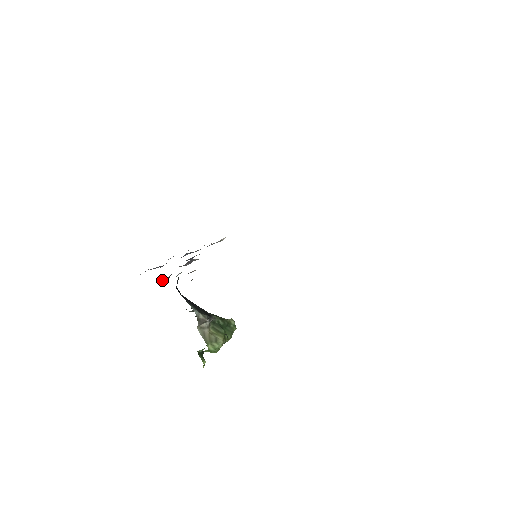
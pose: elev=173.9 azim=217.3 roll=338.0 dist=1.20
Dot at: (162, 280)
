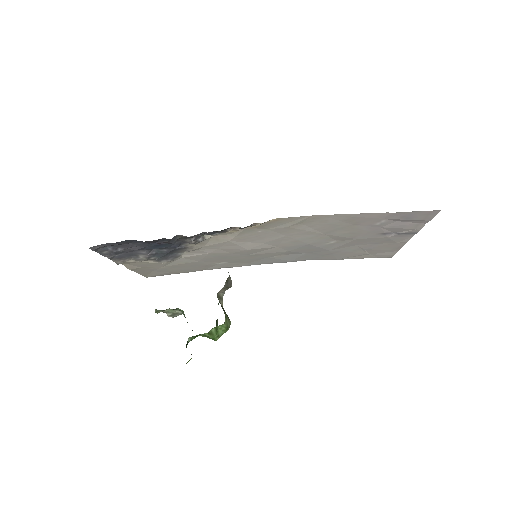
Dot at: (170, 240)
